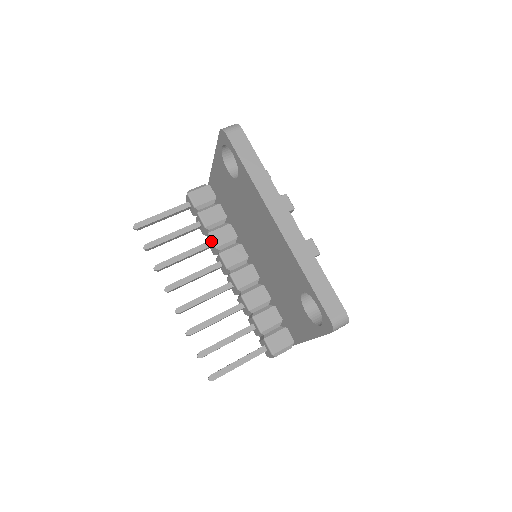
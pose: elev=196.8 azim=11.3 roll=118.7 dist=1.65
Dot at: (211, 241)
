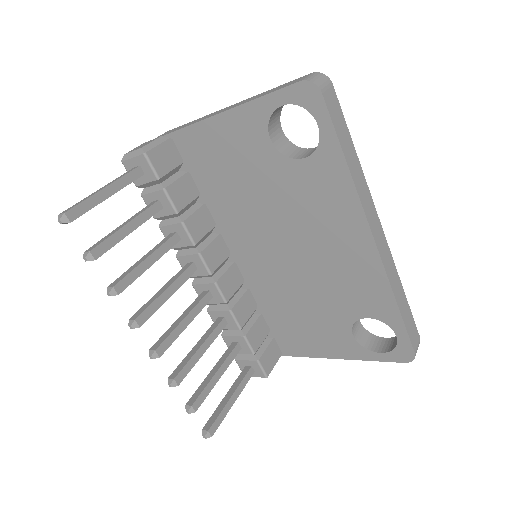
Dot at: (185, 234)
